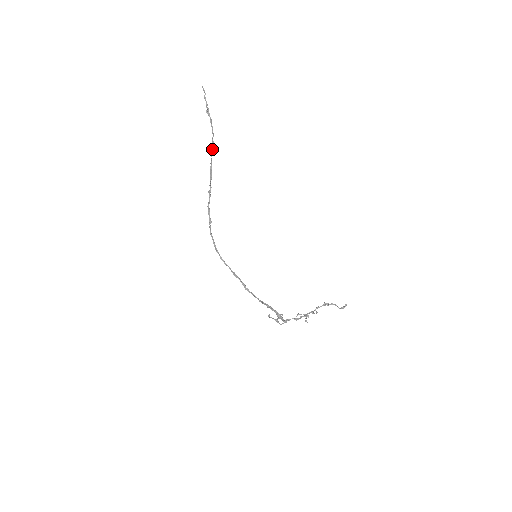
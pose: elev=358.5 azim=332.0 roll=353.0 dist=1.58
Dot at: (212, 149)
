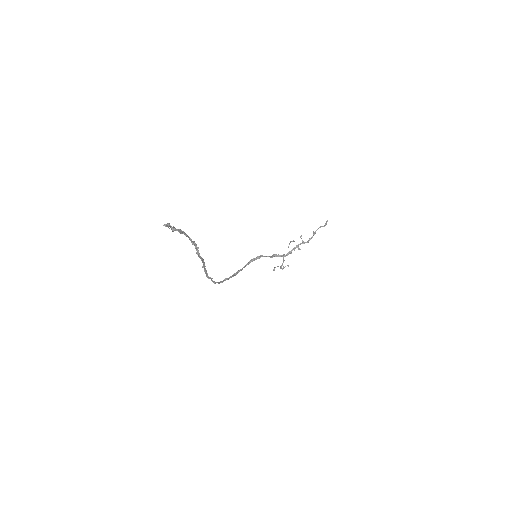
Dot at: (196, 249)
